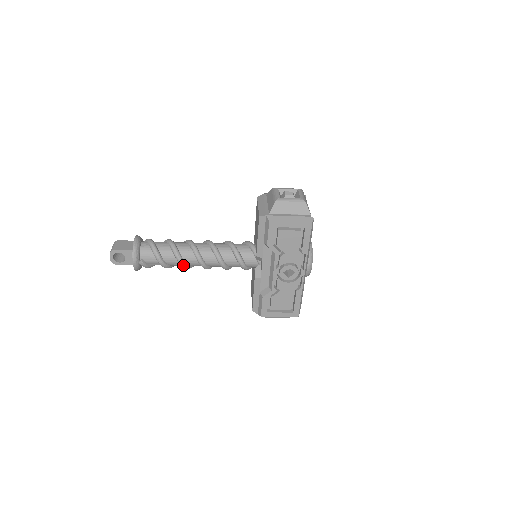
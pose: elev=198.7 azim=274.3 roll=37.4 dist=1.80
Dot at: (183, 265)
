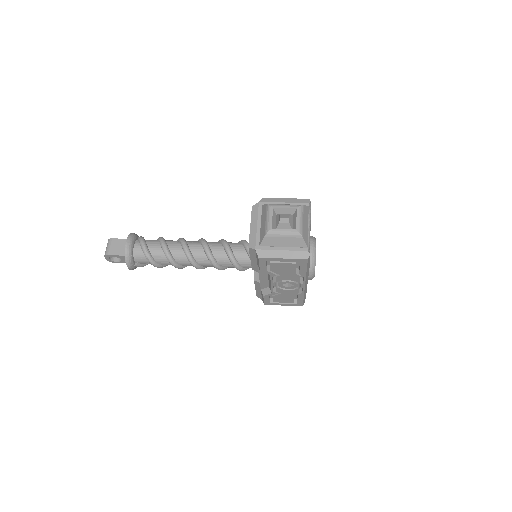
Dot at: (179, 268)
